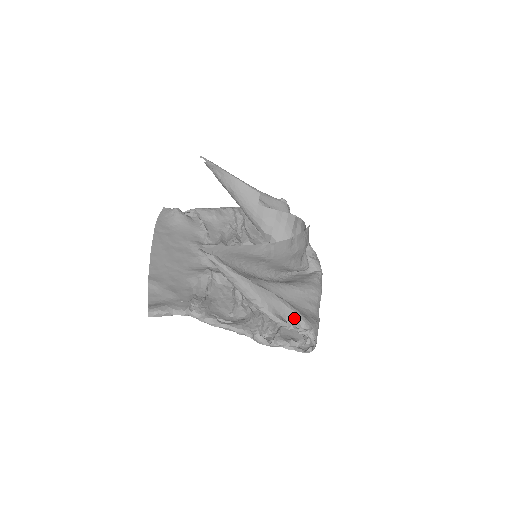
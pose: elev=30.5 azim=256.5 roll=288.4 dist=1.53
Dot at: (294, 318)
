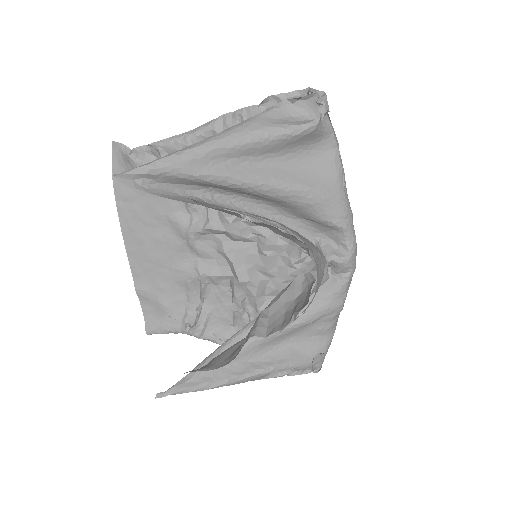
Dot at: (291, 368)
